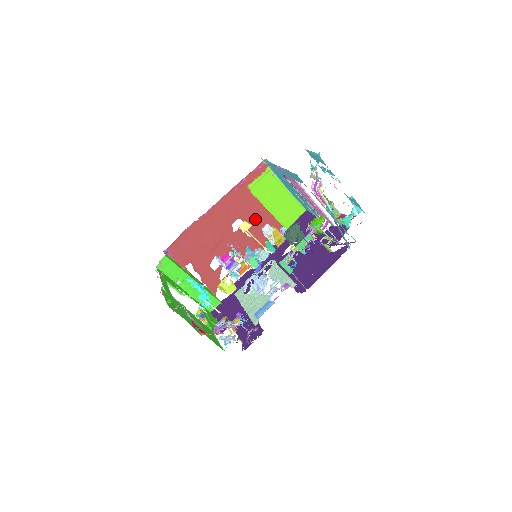
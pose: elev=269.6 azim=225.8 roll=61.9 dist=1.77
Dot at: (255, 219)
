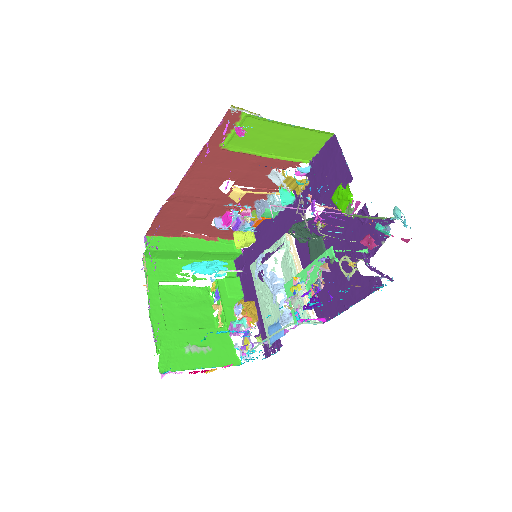
Dot at: (251, 171)
